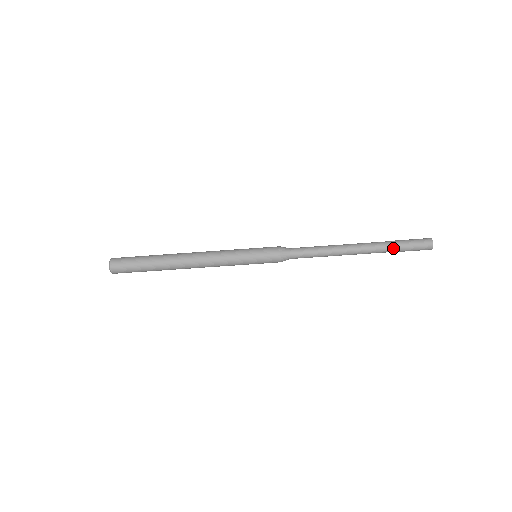
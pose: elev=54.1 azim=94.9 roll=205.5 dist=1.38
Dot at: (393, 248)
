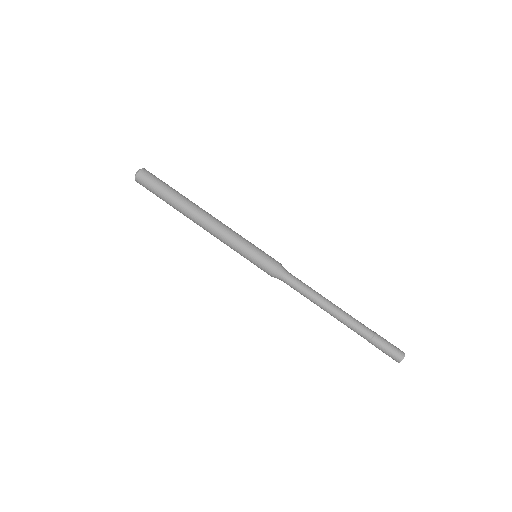
Dot at: (371, 333)
